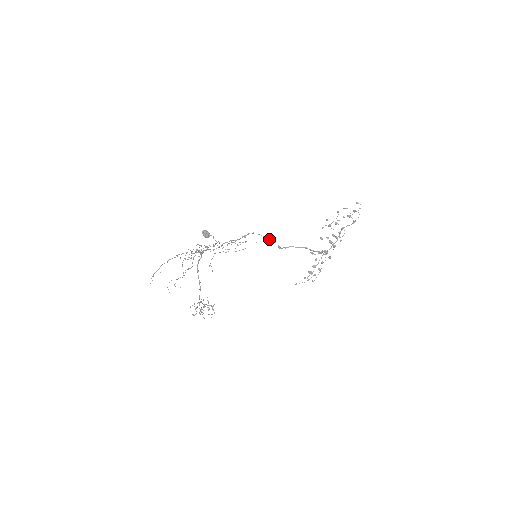
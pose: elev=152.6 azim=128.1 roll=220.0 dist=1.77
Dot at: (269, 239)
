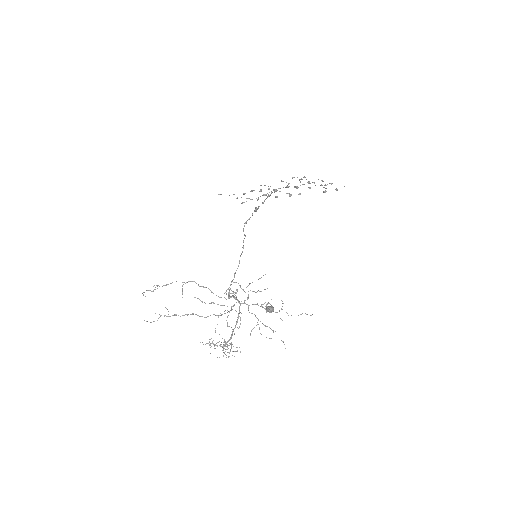
Dot at: occluded
